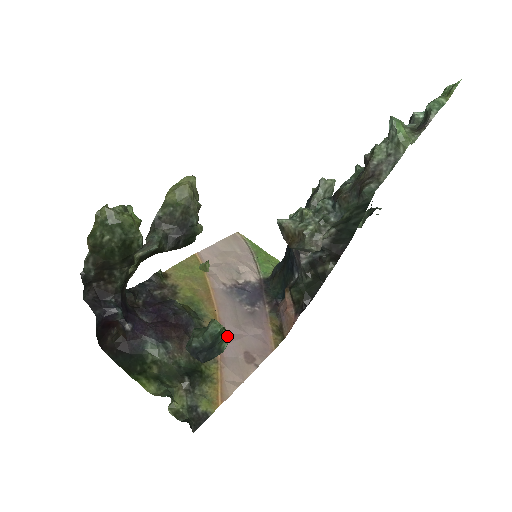
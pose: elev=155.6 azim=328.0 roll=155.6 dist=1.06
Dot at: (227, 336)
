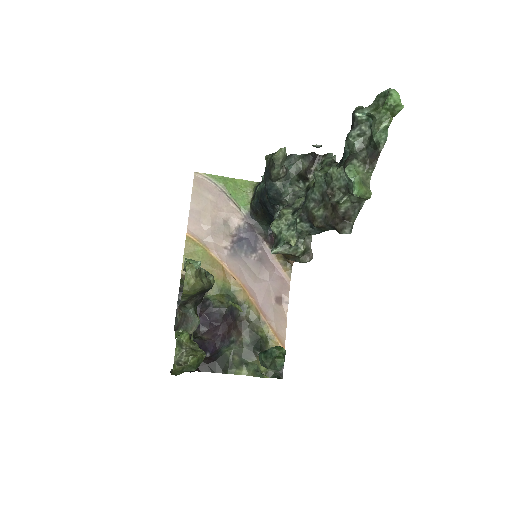
Dot at: (284, 352)
